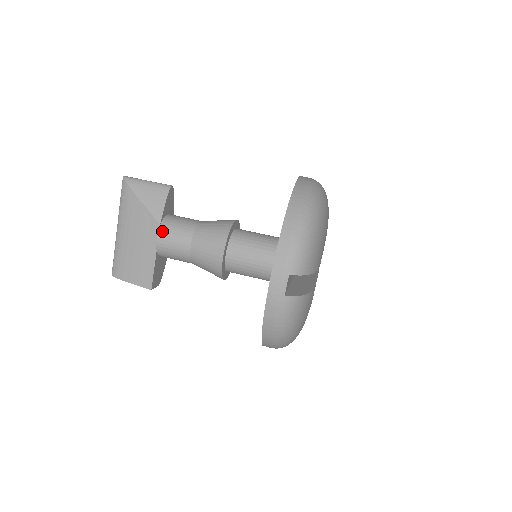
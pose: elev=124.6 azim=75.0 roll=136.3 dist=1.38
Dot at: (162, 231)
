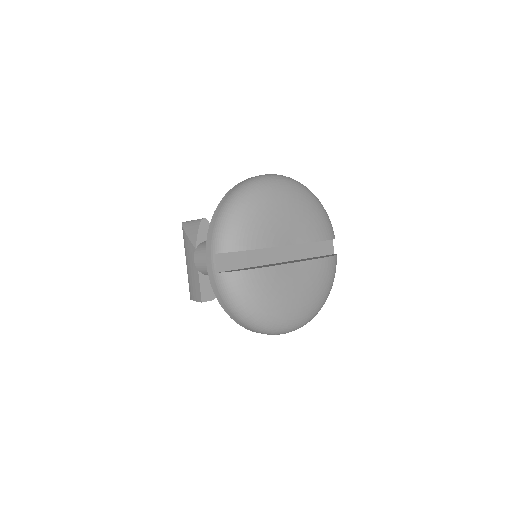
Dot at: (196, 253)
